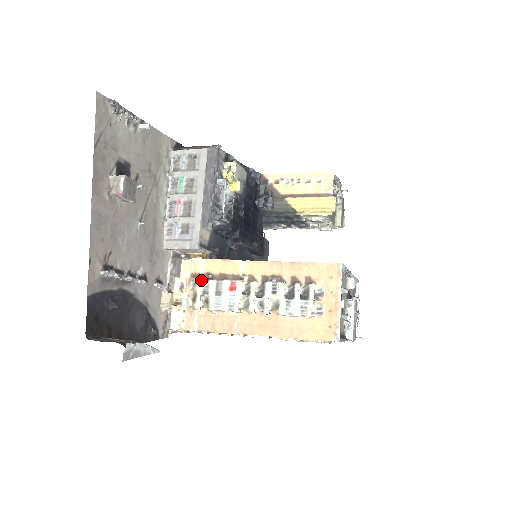
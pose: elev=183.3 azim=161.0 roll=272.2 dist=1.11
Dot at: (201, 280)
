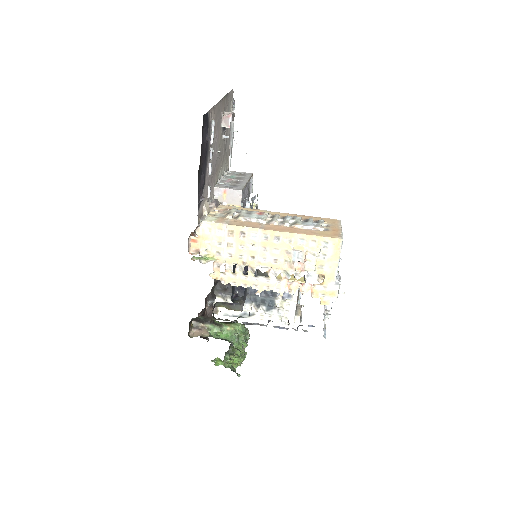
Dot at: occluded
